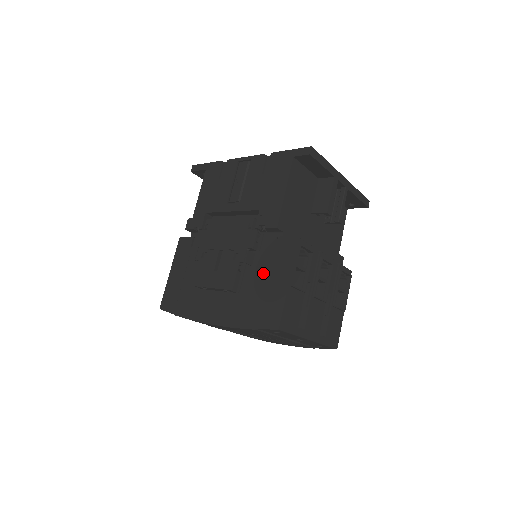
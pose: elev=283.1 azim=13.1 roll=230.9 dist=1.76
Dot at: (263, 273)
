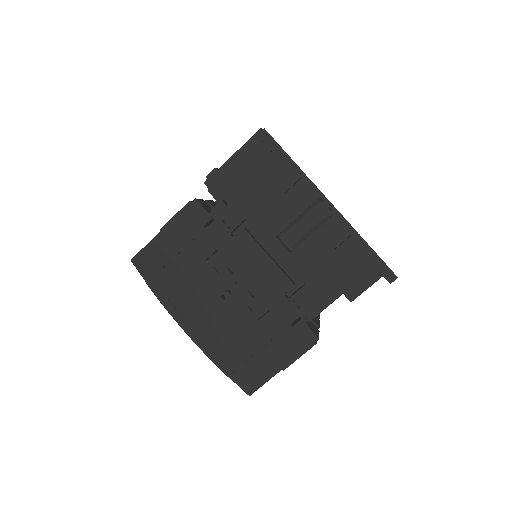
Dot at: (266, 337)
